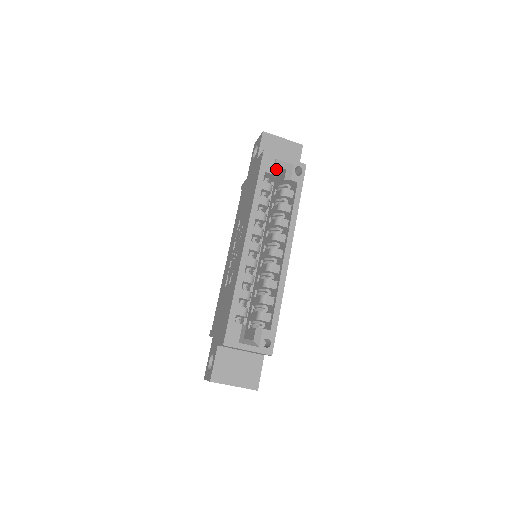
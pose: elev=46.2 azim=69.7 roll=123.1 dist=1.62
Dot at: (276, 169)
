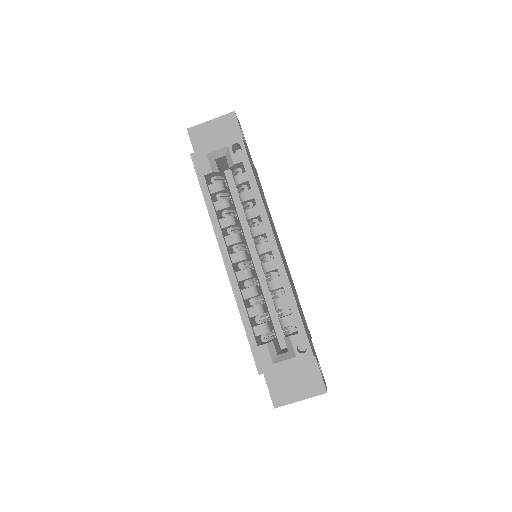
Dot at: (215, 163)
